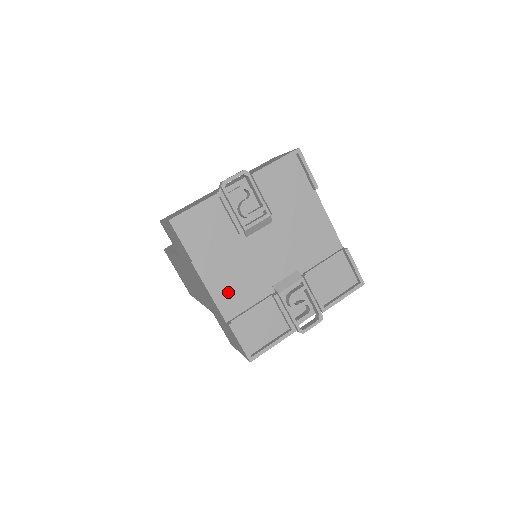
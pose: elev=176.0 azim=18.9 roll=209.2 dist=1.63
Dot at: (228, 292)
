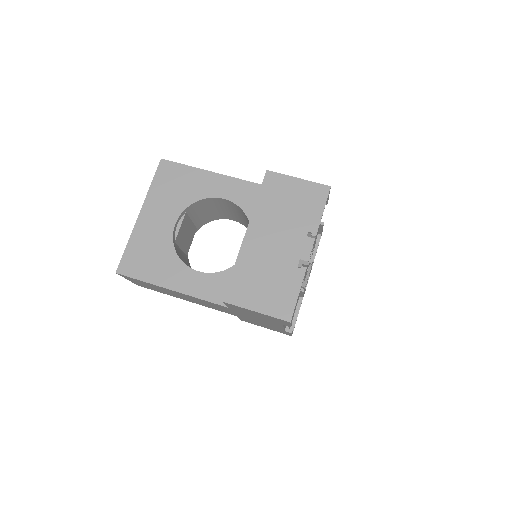
Dot at: occluded
